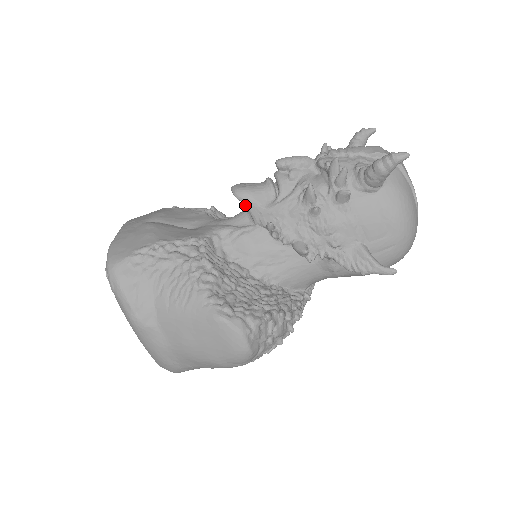
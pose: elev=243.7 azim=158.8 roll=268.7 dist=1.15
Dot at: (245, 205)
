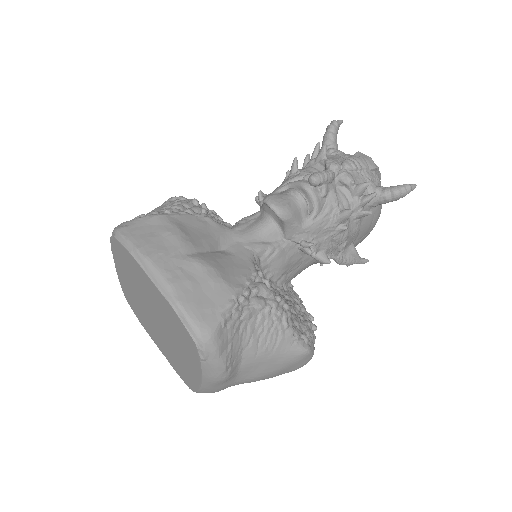
Dot at: (286, 225)
